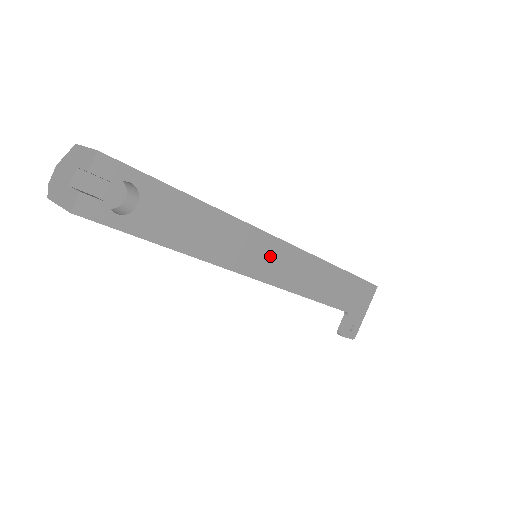
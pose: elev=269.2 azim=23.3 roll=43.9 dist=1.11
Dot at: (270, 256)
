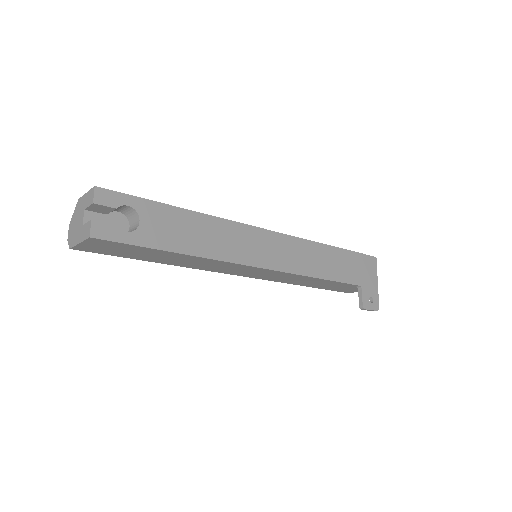
Dot at: (265, 246)
